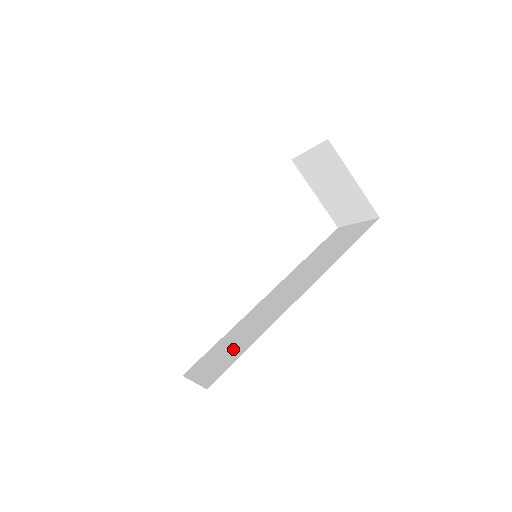
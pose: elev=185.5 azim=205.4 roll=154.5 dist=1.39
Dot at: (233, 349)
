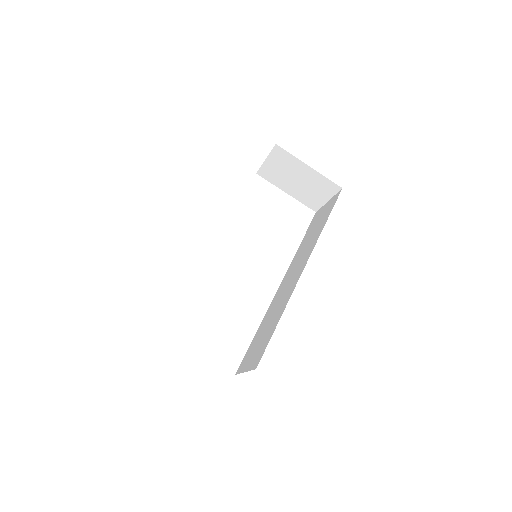
Dot at: (266, 334)
